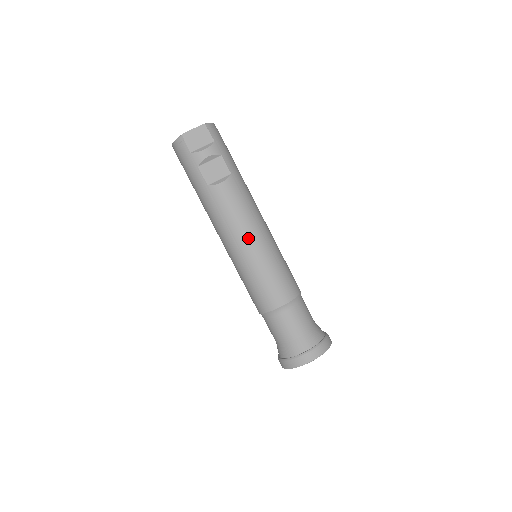
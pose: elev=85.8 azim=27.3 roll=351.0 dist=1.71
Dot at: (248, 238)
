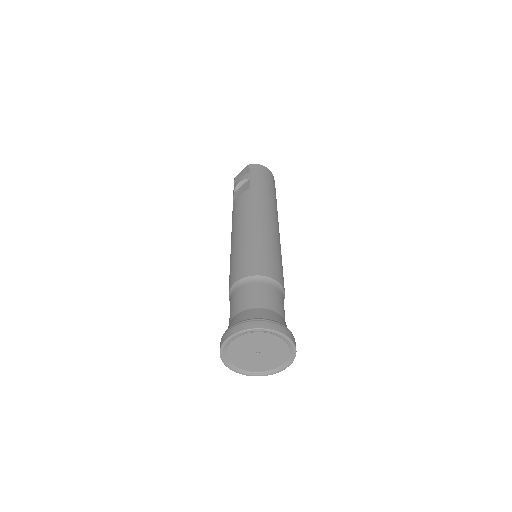
Dot at: (237, 230)
